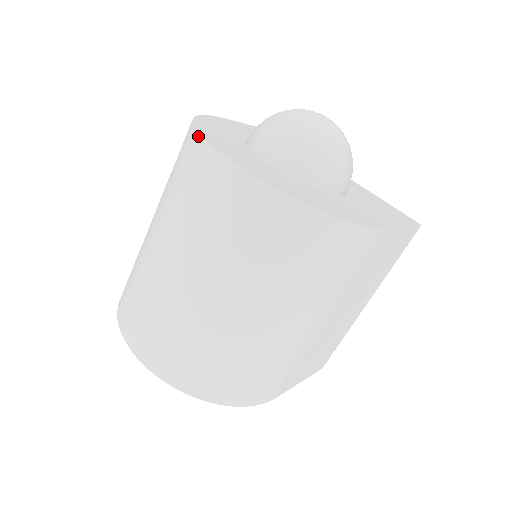
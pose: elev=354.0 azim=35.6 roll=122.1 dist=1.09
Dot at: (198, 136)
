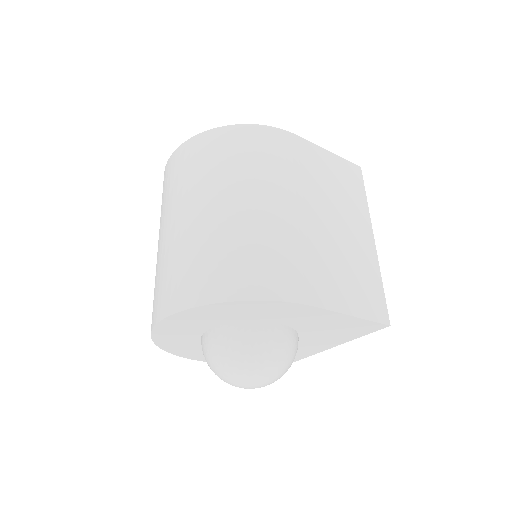
Dot at: occluded
